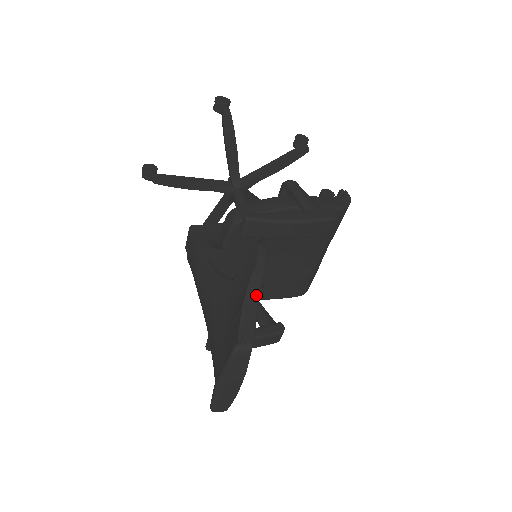
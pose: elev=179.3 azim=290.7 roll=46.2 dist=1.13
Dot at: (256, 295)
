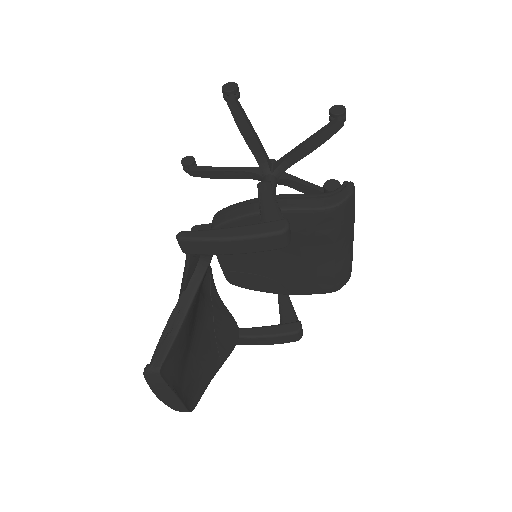
Dot at: (180, 317)
